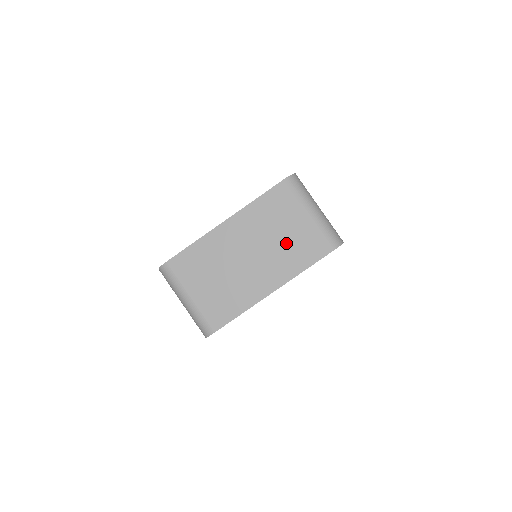
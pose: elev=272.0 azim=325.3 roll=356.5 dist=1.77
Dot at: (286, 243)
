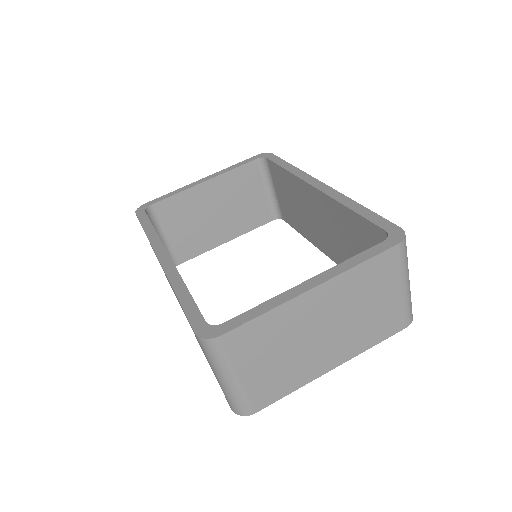
Dot at: (368, 318)
